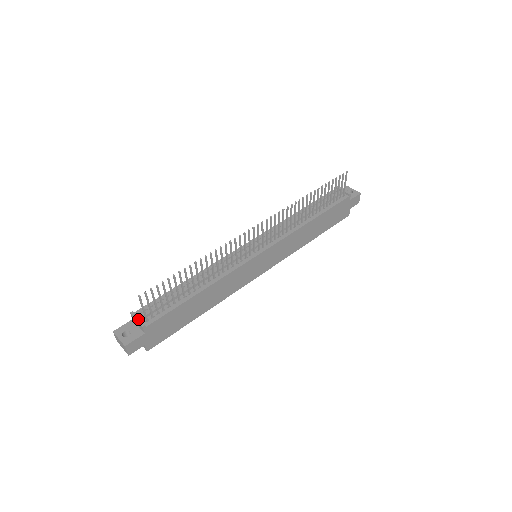
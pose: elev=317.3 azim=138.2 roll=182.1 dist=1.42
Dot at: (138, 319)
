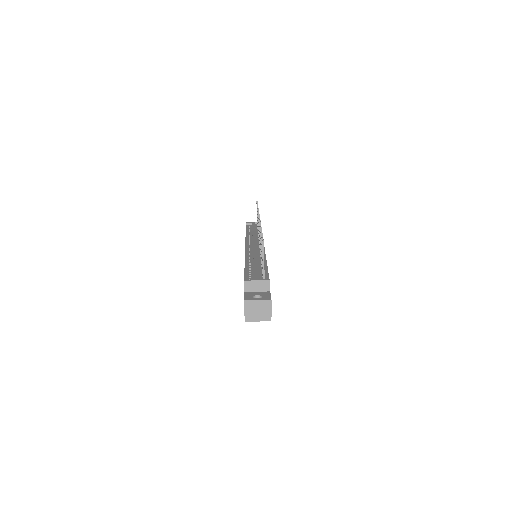
Dot at: (258, 279)
